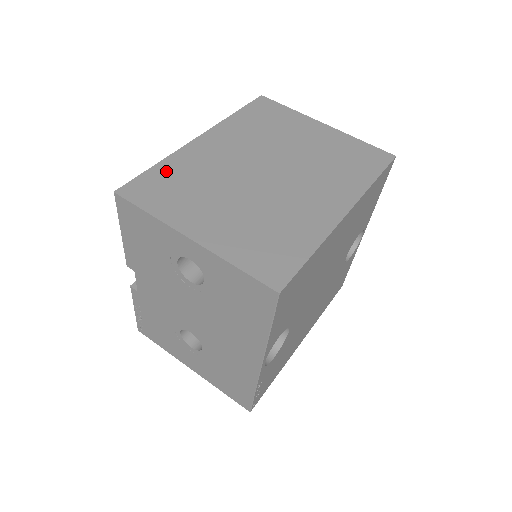
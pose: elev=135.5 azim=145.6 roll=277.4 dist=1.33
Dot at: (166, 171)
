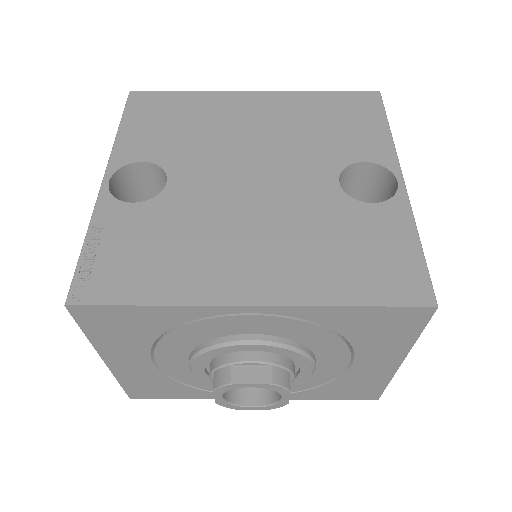
Dot at: occluded
